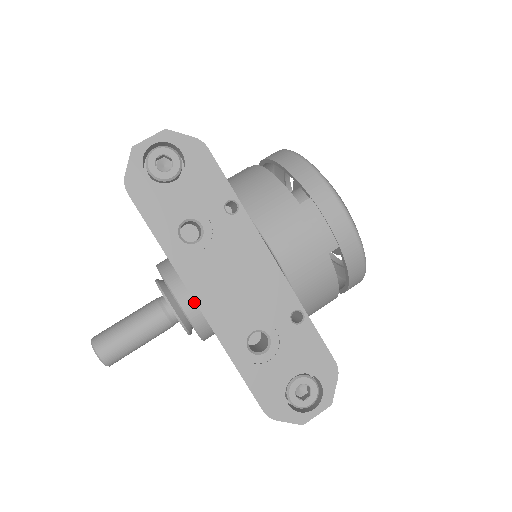
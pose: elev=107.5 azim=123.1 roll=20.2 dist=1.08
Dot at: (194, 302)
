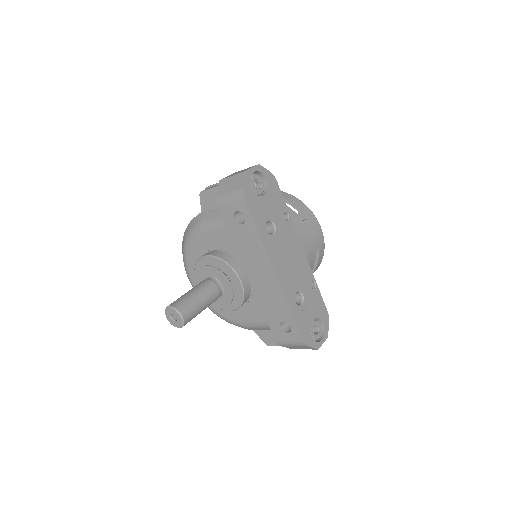
Dot at: (247, 278)
